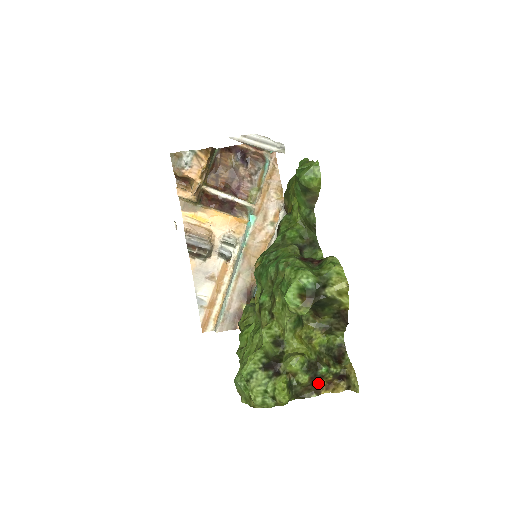
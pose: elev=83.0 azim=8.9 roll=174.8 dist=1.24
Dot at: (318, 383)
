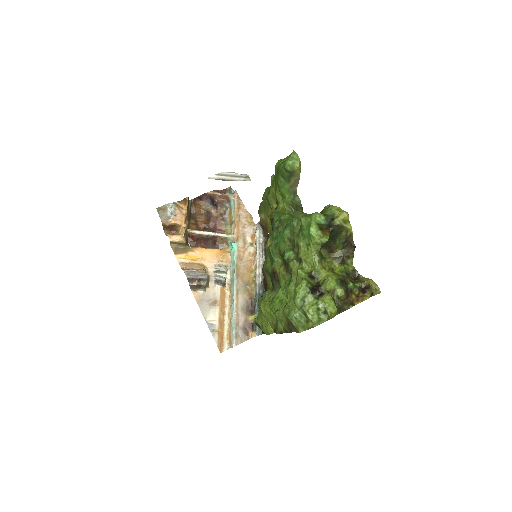
Dot at: (350, 298)
